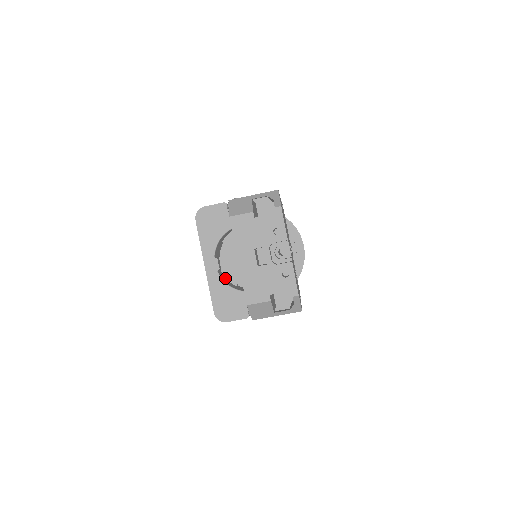
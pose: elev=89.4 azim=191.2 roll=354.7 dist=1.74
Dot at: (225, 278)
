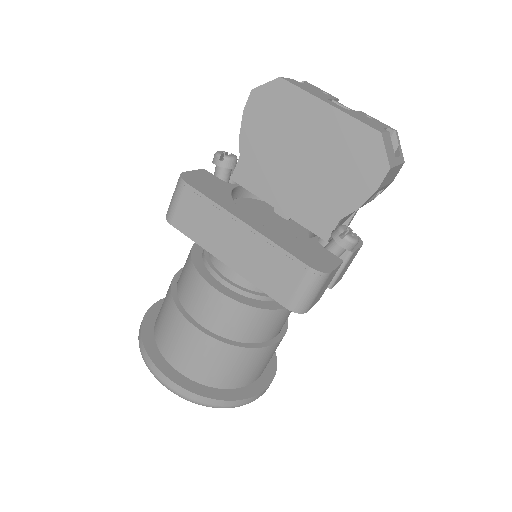
Dot at: occluded
